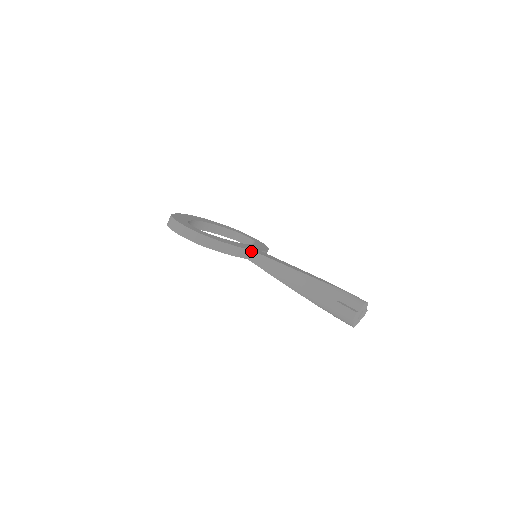
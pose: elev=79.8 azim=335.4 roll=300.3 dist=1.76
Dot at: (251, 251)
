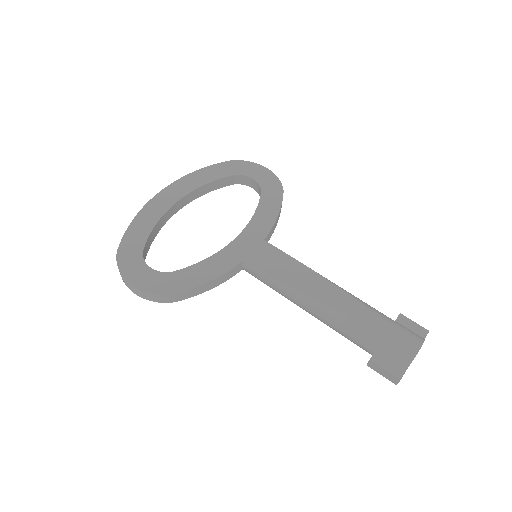
Dot at: (244, 263)
